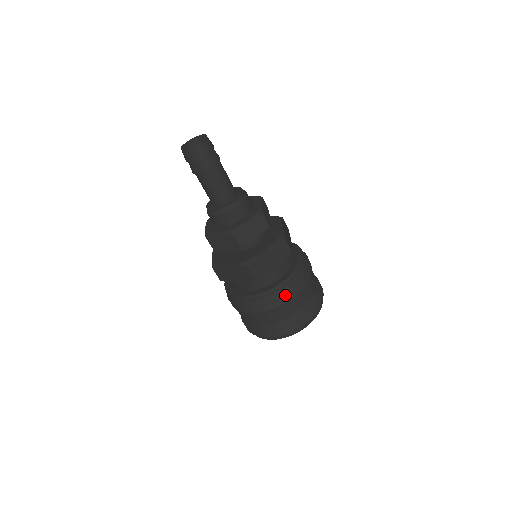
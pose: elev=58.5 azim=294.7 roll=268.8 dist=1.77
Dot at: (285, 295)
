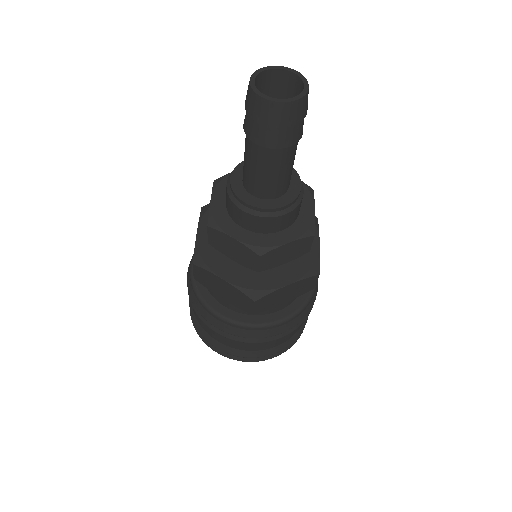
Dot at: (276, 334)
